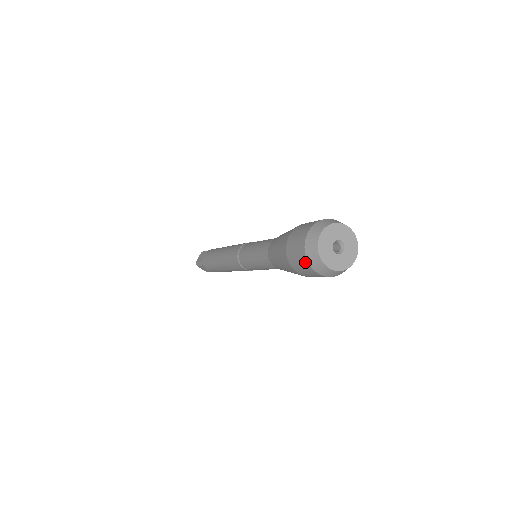
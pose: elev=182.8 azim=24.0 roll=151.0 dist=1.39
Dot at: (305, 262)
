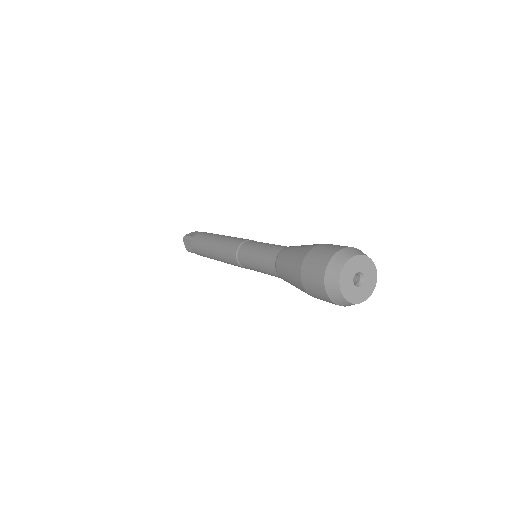
Dot at: (322, 271)
